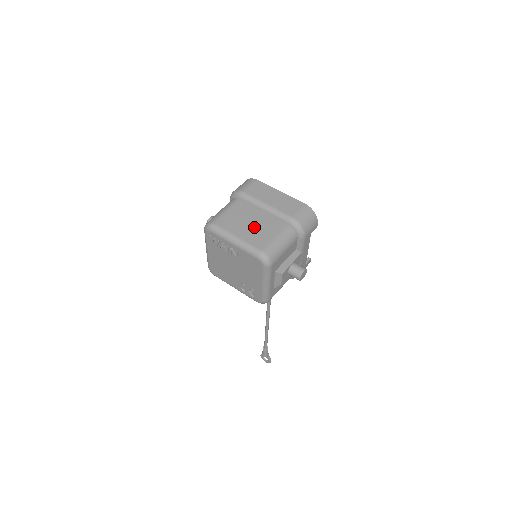
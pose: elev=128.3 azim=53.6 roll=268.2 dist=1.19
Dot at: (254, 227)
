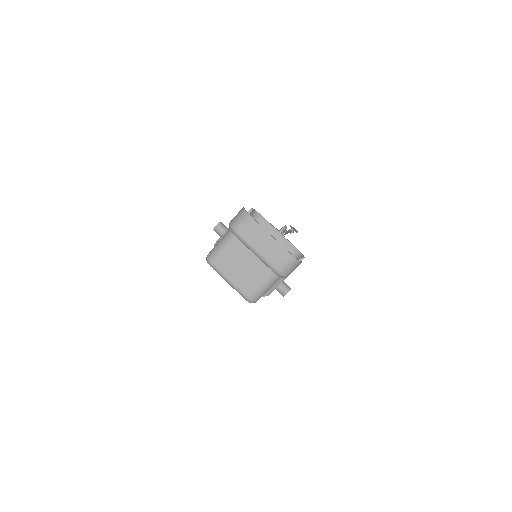
Dot at: (244, 271)
